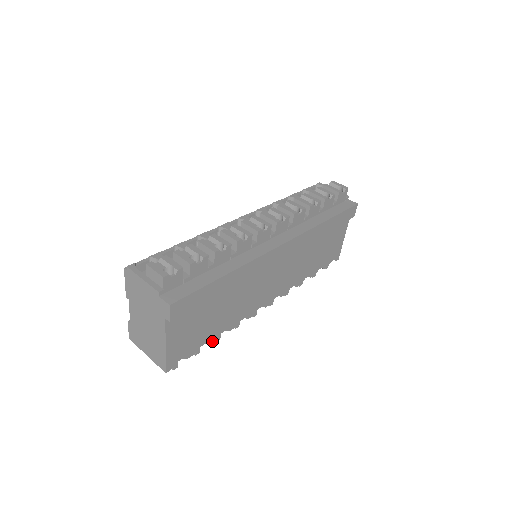
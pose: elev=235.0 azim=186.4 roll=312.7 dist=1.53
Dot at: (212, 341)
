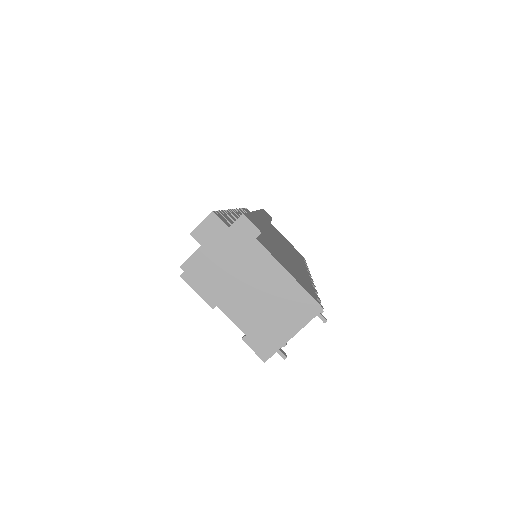
Dot at: (316, 291)
